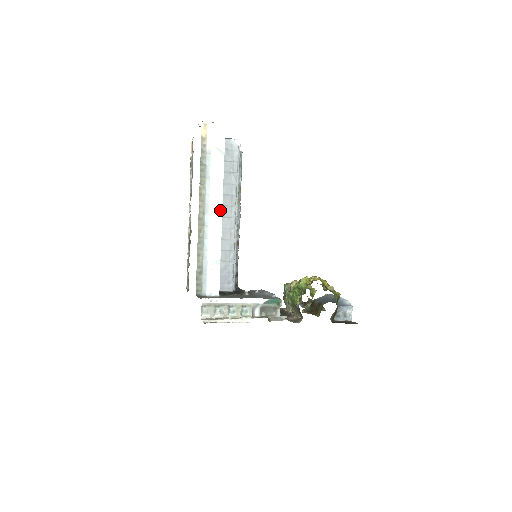
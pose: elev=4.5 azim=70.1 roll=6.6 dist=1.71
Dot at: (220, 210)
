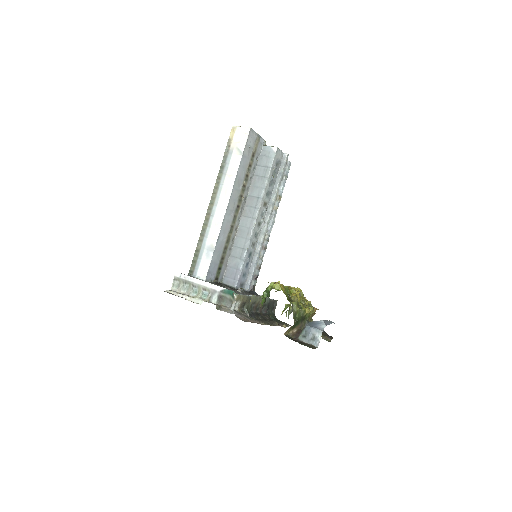
Dot at: (226, 203)
